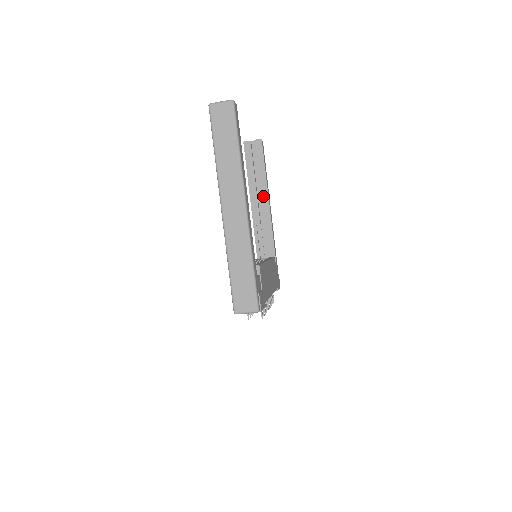
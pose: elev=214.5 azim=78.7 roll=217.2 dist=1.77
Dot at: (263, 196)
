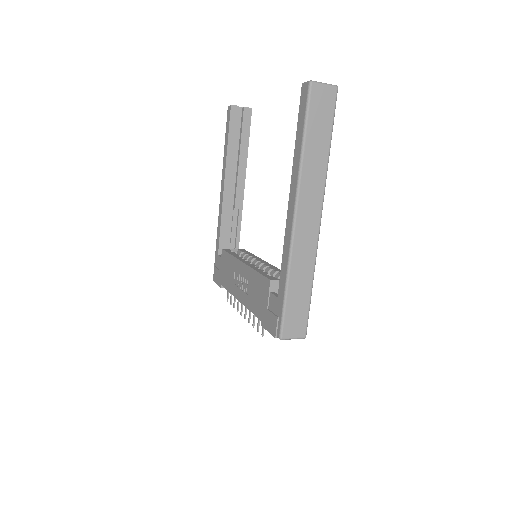
Dot at: (240, 176)
